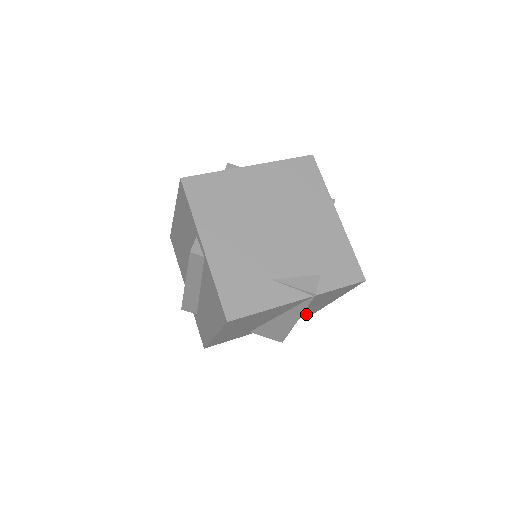
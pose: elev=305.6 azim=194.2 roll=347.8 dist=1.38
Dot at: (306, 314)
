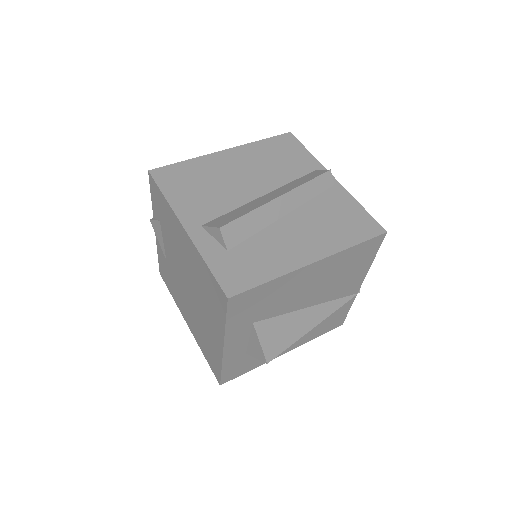
Dot at: (240, 367)
